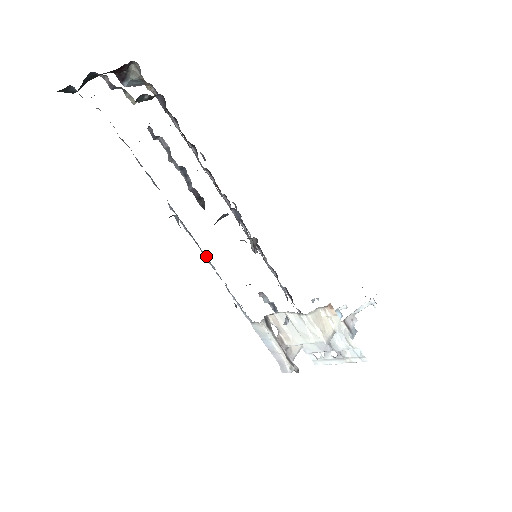
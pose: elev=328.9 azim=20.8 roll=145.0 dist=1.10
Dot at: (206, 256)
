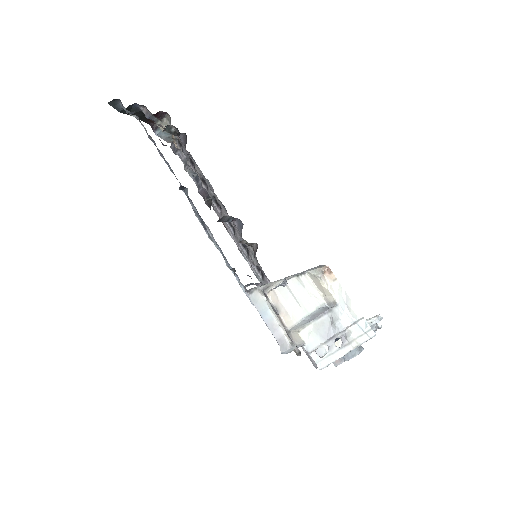
Dot at: (209, 230)
